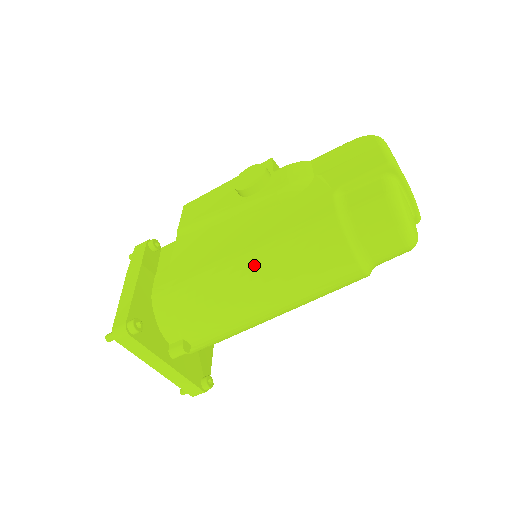
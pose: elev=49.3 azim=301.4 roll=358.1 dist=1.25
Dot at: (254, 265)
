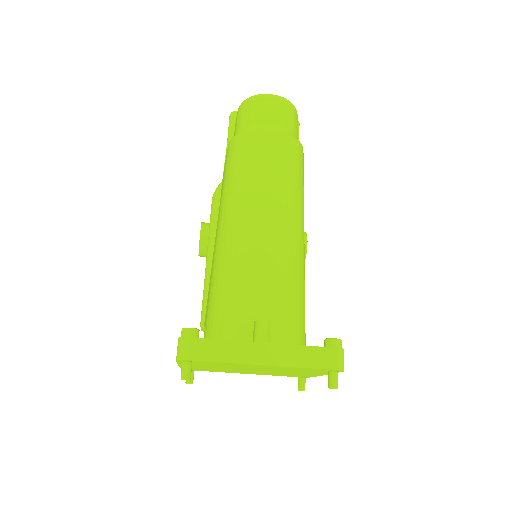
Dot at: (226, 215)
